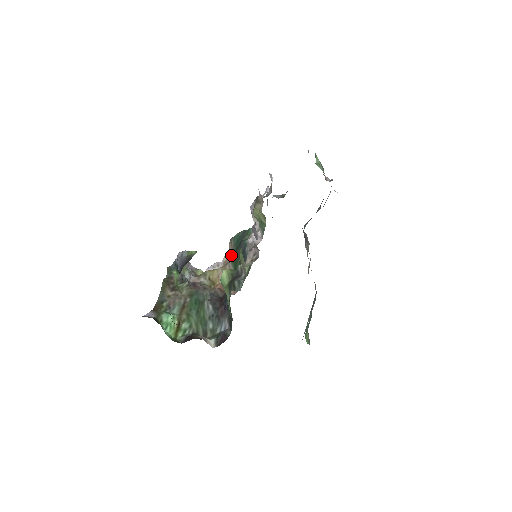
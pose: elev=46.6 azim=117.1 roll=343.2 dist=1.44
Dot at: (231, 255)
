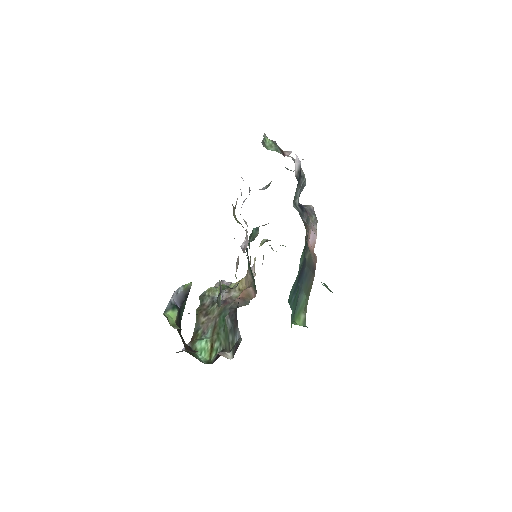
Dot at: (250, 259)
